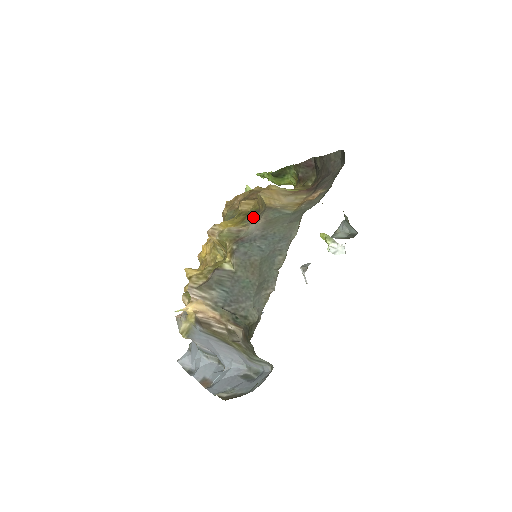
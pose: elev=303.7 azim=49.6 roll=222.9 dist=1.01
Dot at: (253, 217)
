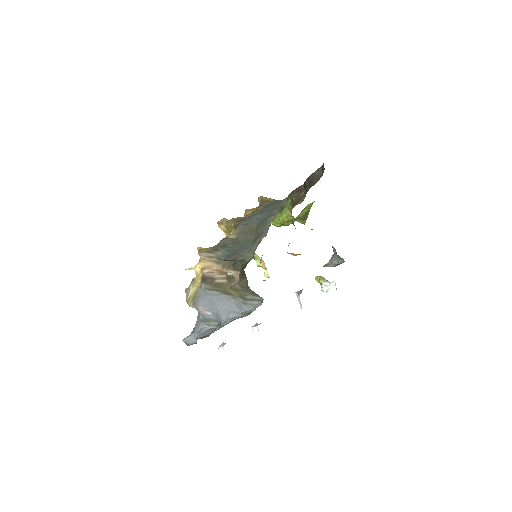
Dot at: occluded
